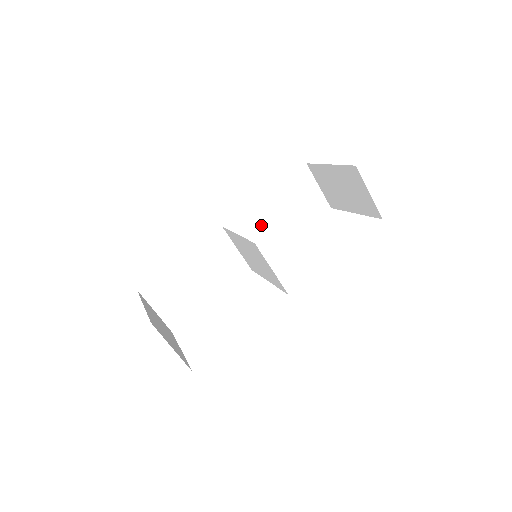
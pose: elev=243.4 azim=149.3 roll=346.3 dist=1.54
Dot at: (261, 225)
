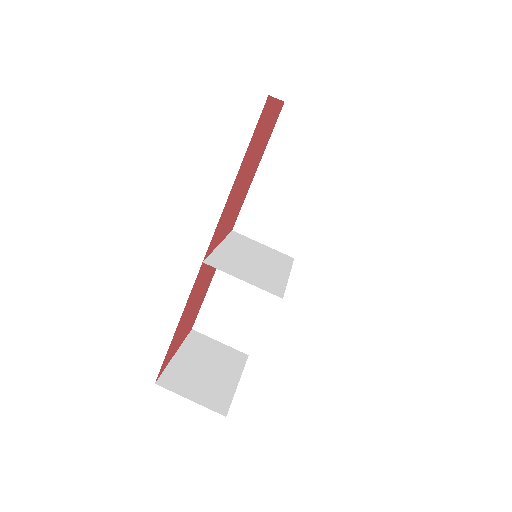
Dot at: (274, 205)
